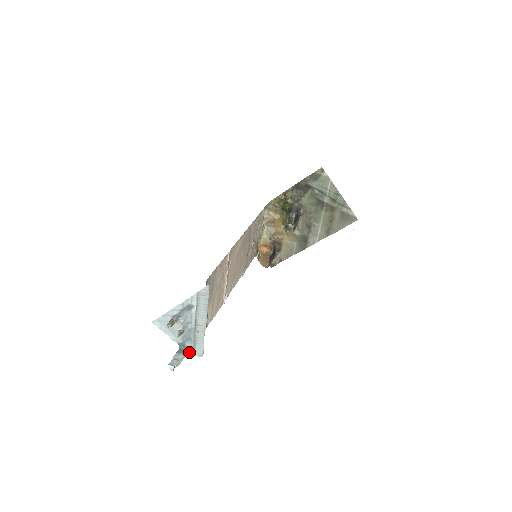
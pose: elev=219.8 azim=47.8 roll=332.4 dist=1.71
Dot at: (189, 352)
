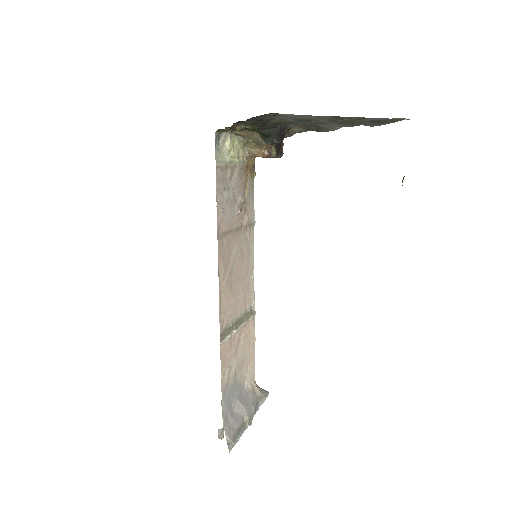
Dot at: occluded
